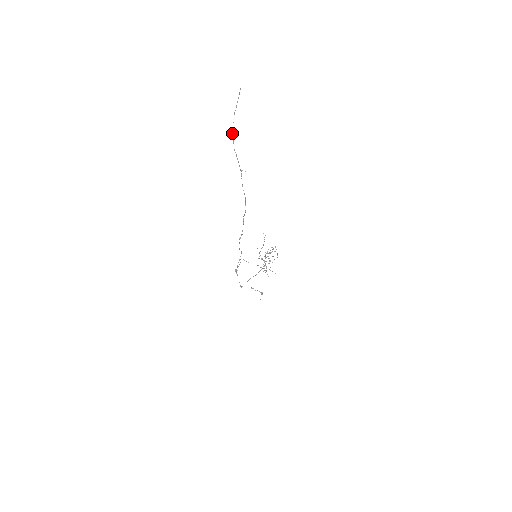
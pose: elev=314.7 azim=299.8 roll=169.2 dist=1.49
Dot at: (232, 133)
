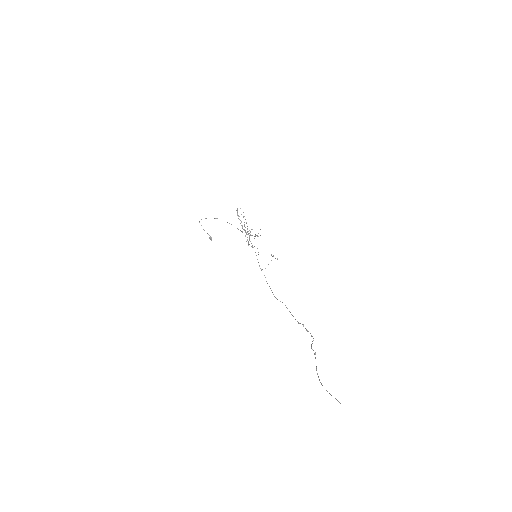
Dot at: (320, 382)
